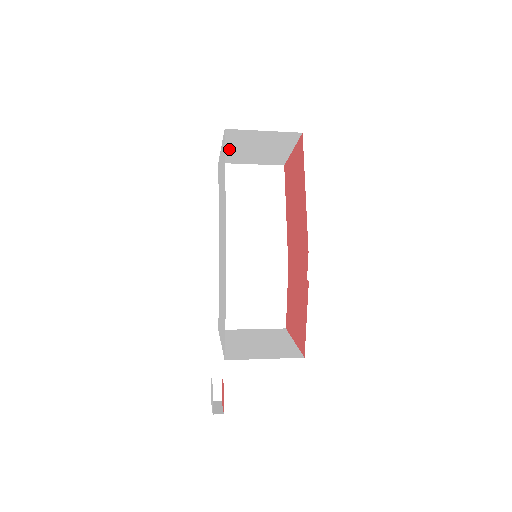
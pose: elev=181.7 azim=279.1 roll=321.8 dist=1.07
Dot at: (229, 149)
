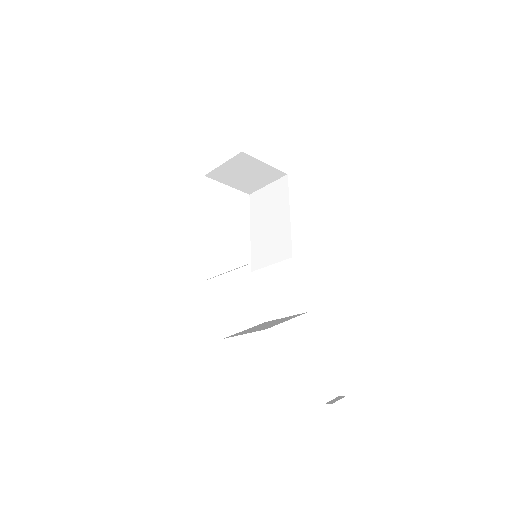
Dot at: (234, 184)
